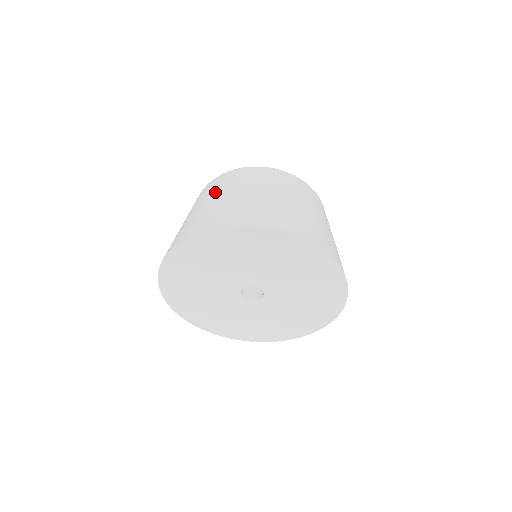
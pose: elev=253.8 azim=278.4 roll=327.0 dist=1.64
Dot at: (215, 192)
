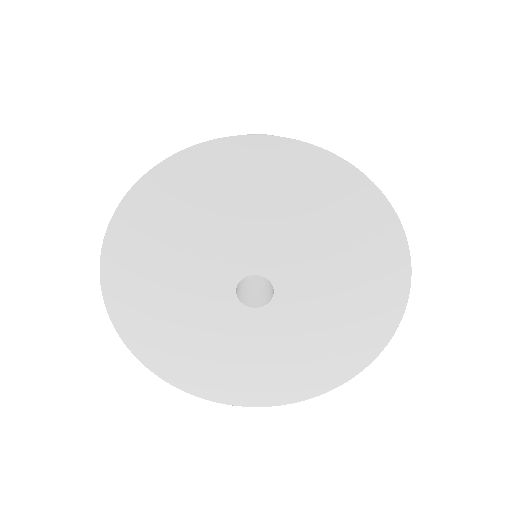
Dot at: occluded
